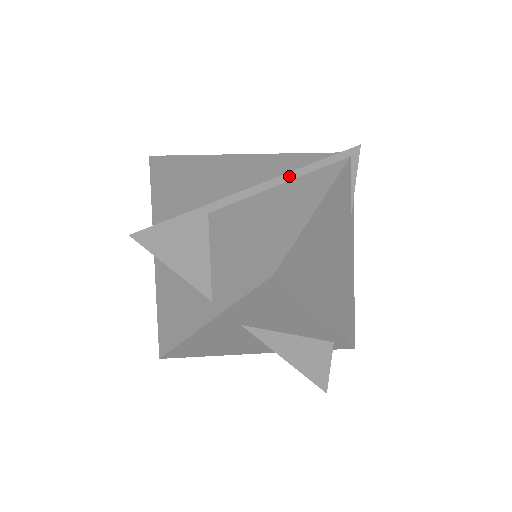
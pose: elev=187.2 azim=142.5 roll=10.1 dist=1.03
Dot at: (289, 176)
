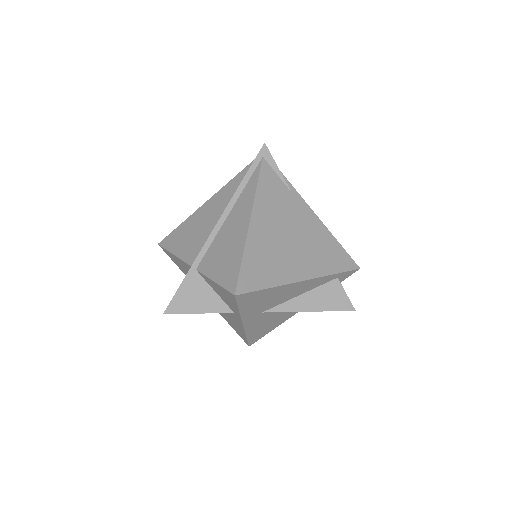
Dot at: (229, 208)
